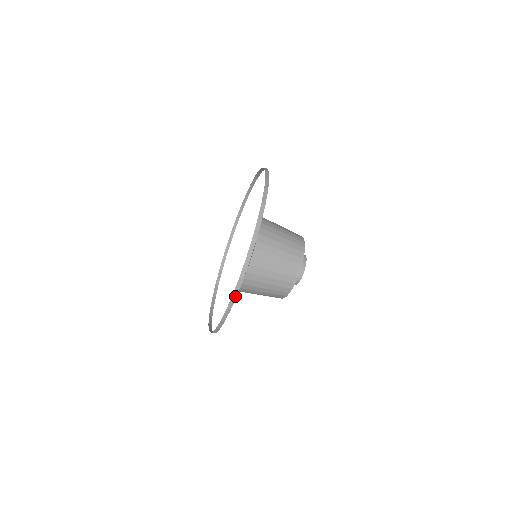
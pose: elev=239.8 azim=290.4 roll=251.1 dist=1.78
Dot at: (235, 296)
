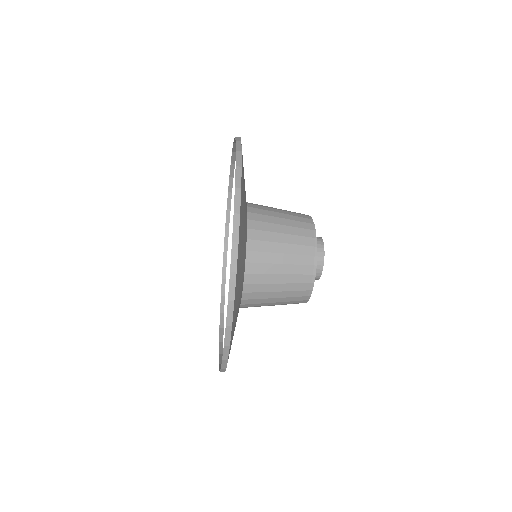
Dot at: (224, 369)
